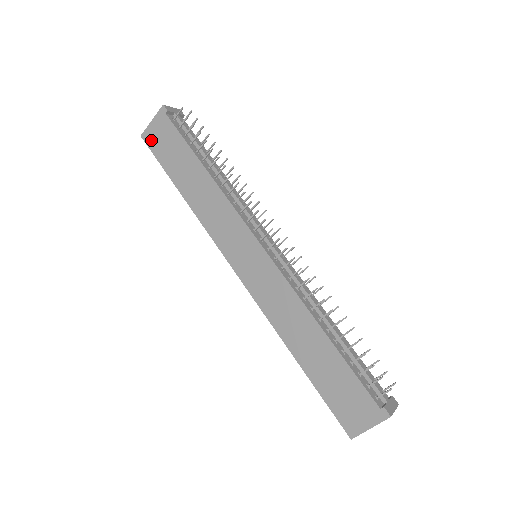
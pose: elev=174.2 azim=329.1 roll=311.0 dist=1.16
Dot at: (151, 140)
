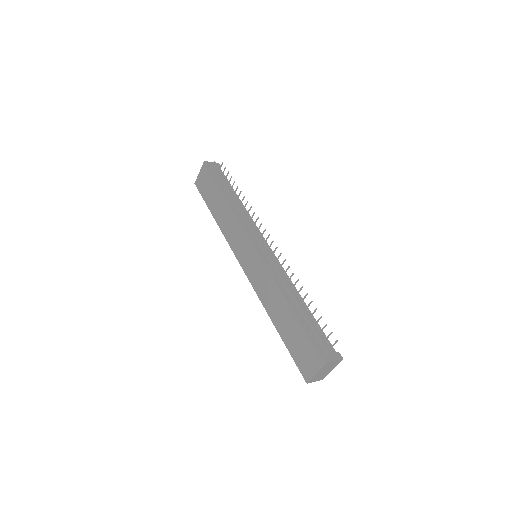
Dot at: (199, 185)
